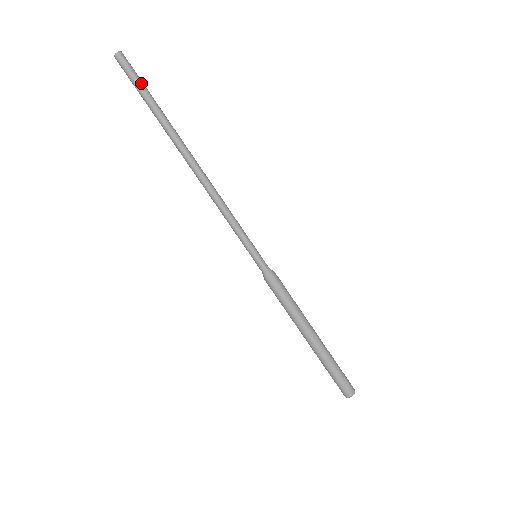
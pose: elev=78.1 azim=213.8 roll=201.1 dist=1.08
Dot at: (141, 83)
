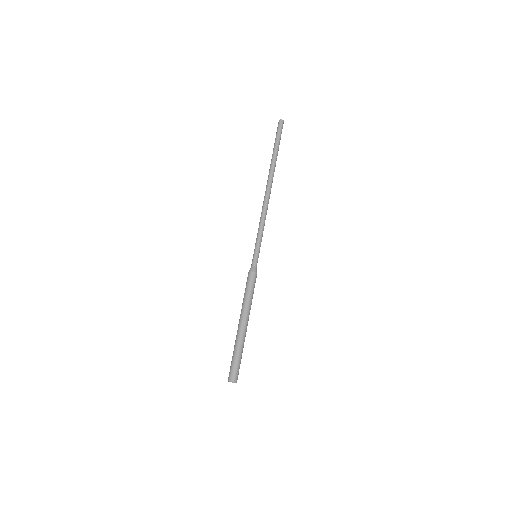
Dot at: (279, 138)
